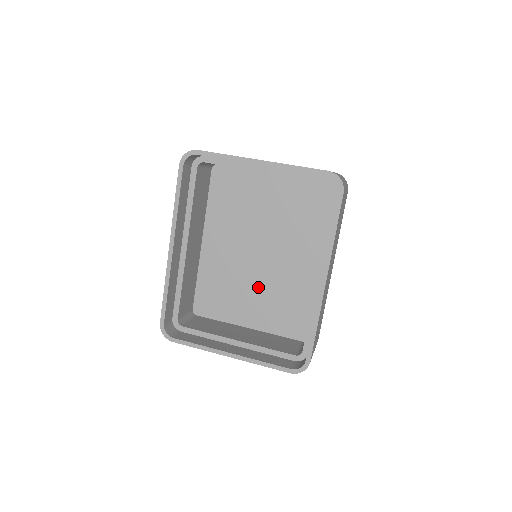
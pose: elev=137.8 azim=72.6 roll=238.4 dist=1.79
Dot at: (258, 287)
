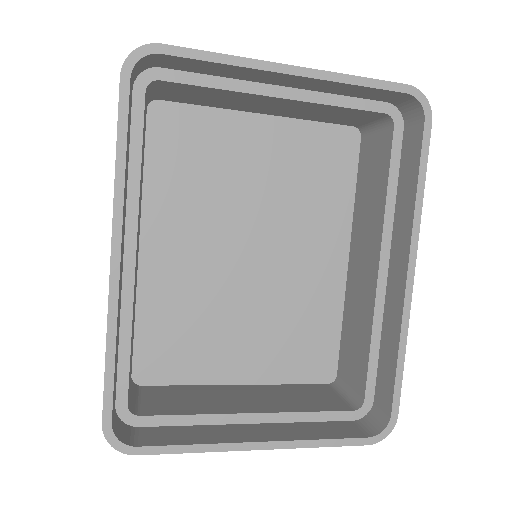
Dot at: (251, 311)
